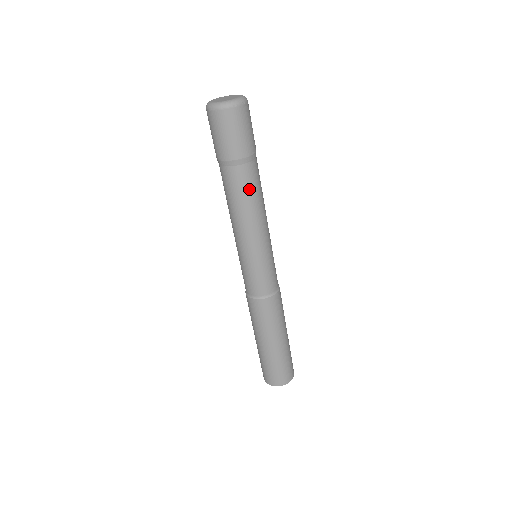
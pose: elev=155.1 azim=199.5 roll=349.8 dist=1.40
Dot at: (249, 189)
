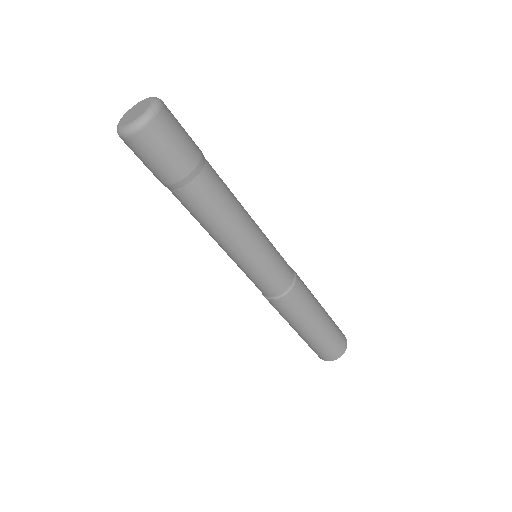
Dot at: (219, 195)
